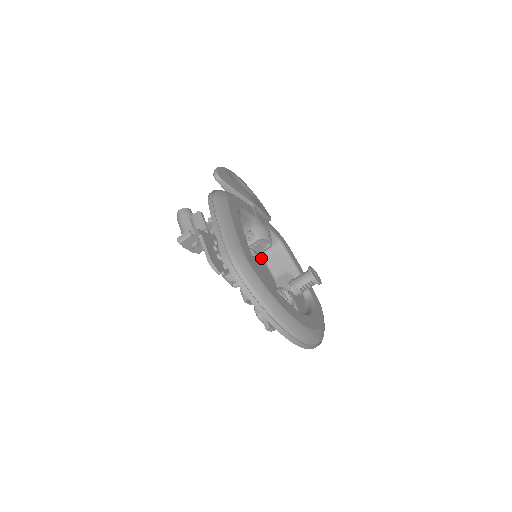
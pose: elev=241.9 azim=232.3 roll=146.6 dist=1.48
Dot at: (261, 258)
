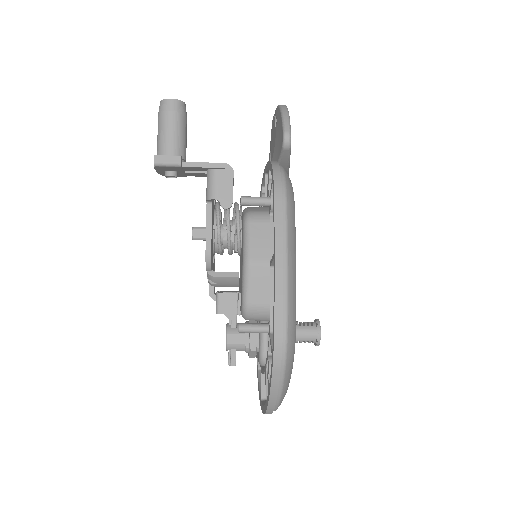
Dot at: occluded
